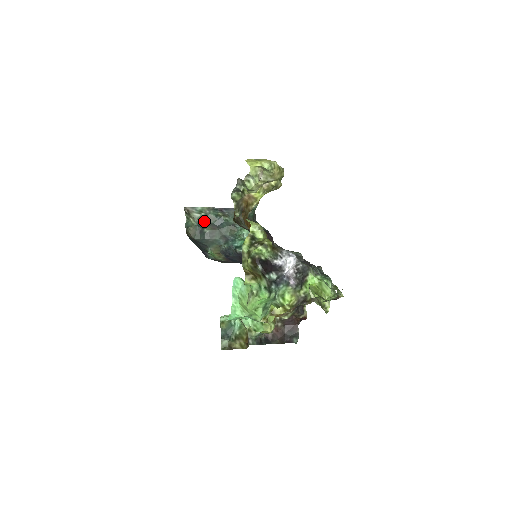
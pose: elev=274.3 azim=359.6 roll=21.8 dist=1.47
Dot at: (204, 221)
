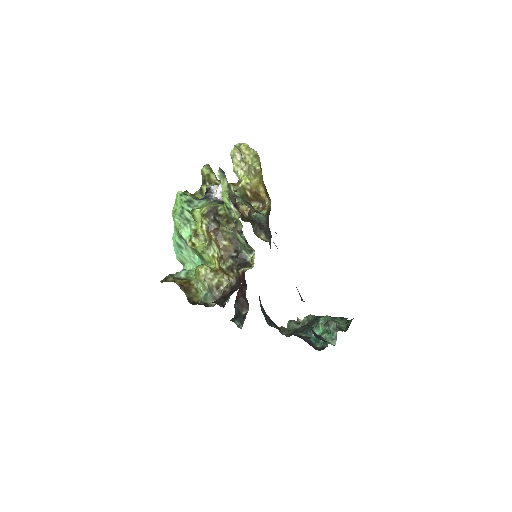
Dot at: occluded
